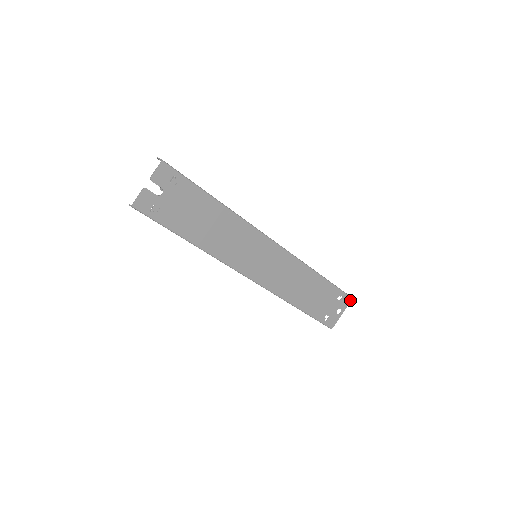
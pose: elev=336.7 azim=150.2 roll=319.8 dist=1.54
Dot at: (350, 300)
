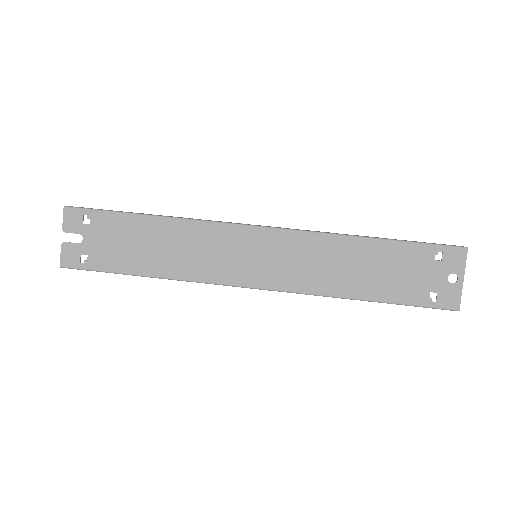
Dot at: (464, 252)
